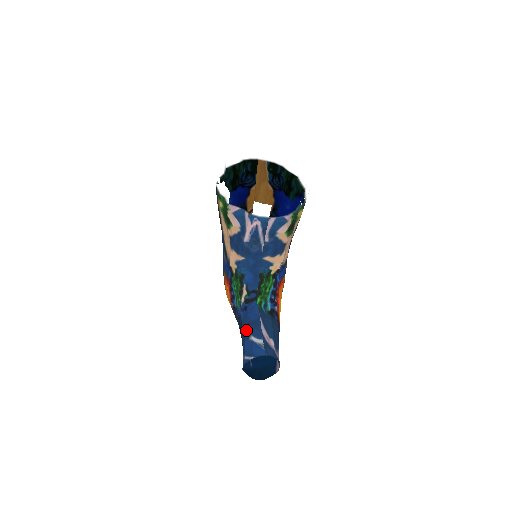
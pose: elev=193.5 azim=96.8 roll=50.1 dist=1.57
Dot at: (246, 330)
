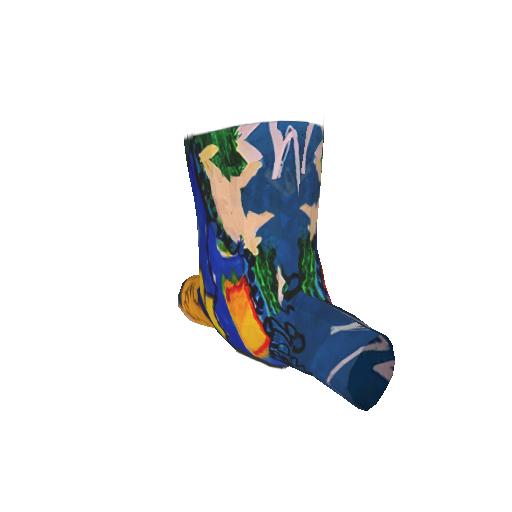
Dot at: (315, 328)
